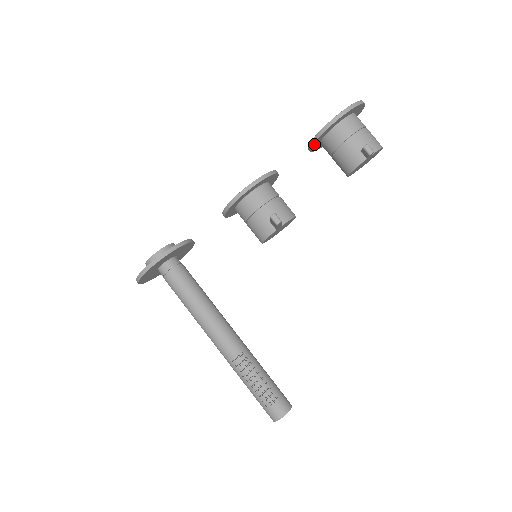
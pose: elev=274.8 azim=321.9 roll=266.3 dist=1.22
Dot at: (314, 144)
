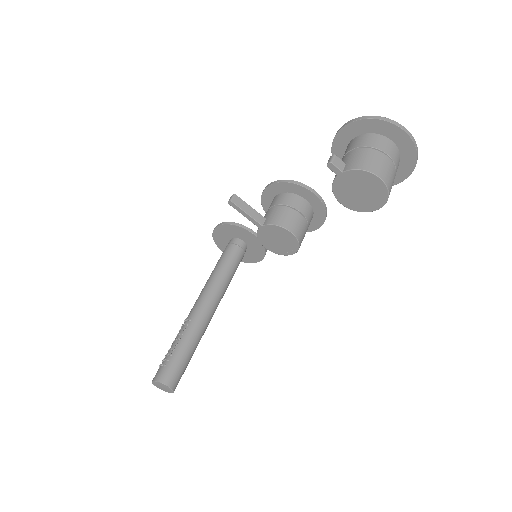
Dot at: occluded
